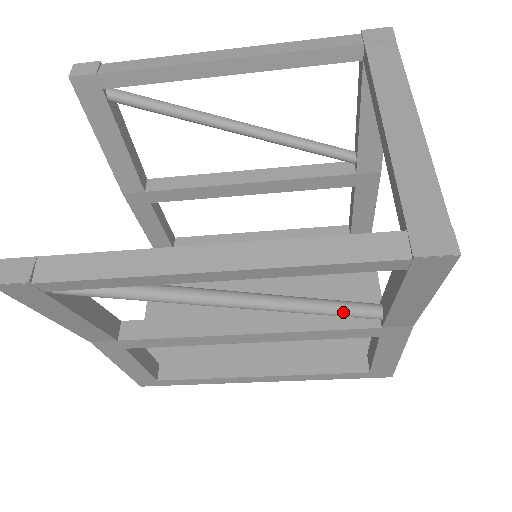
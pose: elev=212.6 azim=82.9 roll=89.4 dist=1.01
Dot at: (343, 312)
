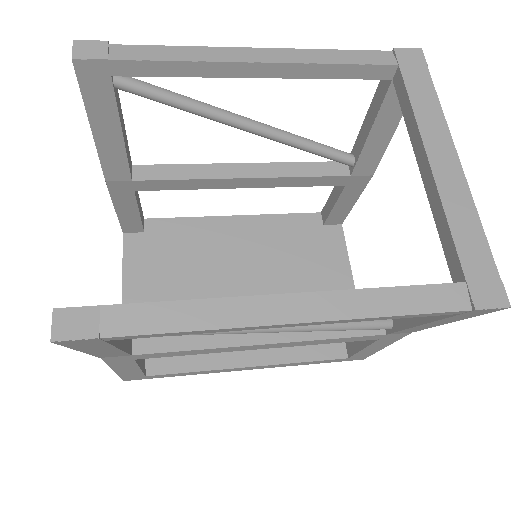
Dot at: (364, 327)
